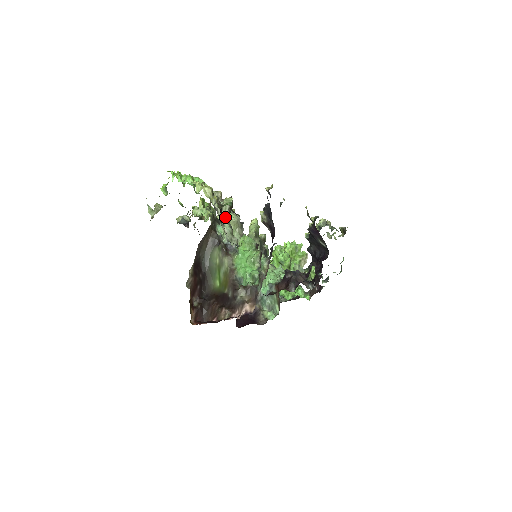
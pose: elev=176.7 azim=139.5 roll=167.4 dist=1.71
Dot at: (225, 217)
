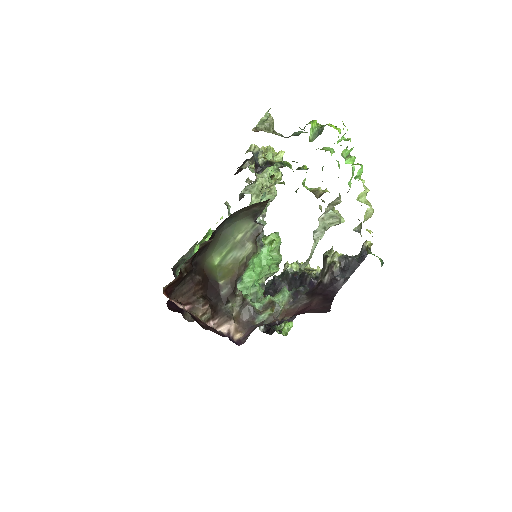
Dot at: (323, 232)
